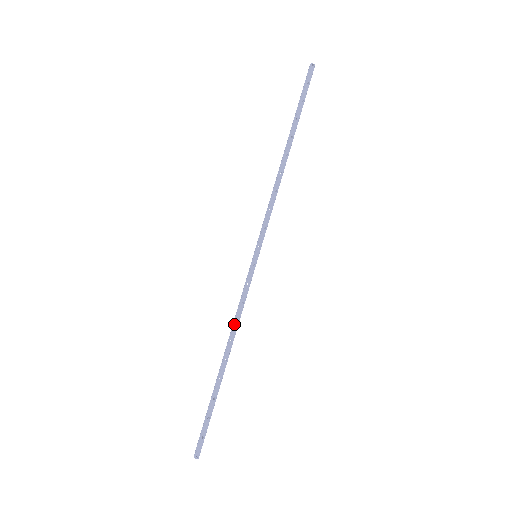
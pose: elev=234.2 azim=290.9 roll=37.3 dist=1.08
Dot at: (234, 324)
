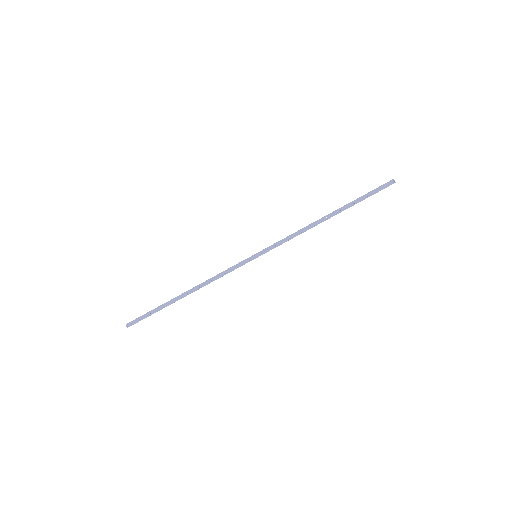
Dot at: (210, 280)
